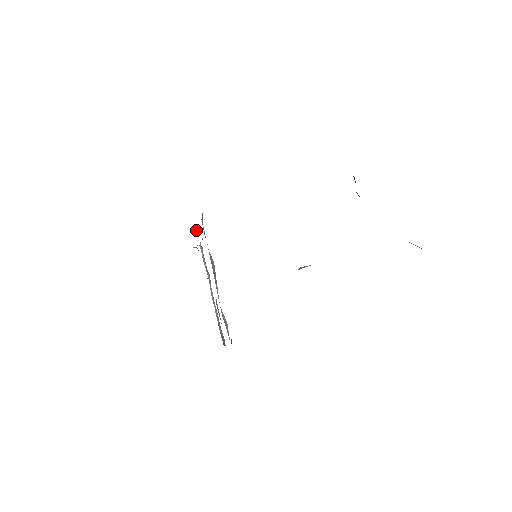
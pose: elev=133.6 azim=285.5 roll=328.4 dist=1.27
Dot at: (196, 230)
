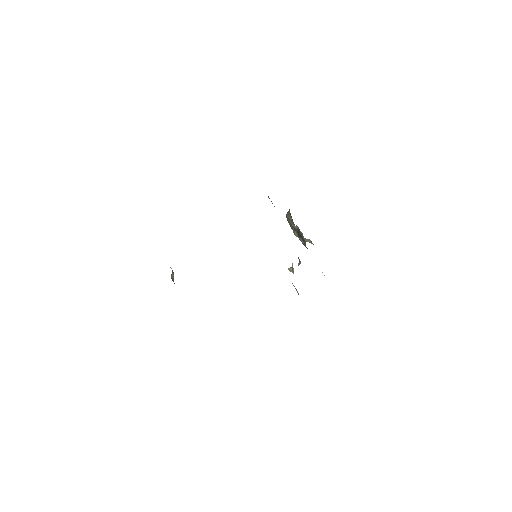
Dot at: occluded
